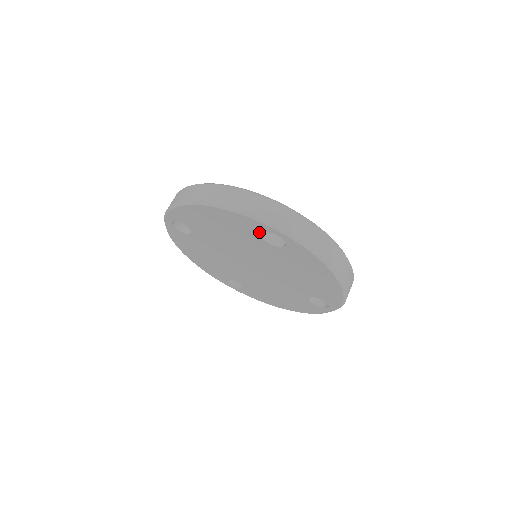
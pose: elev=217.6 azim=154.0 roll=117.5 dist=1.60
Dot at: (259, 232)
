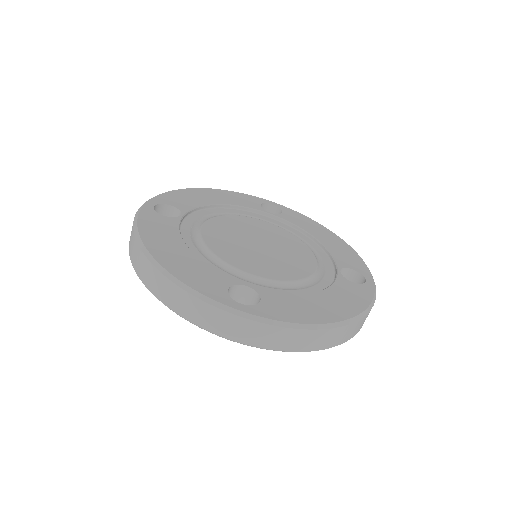
Dot at: occluded
